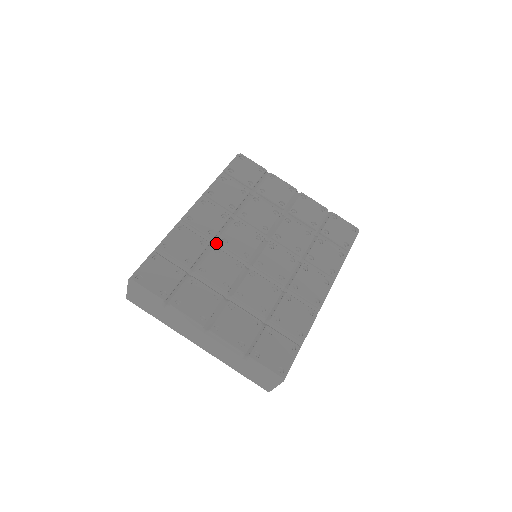
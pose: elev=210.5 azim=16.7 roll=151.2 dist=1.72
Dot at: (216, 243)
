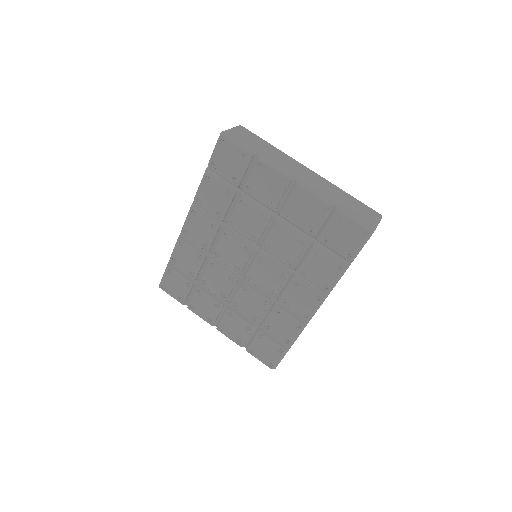
Dot at: (212, 254)
